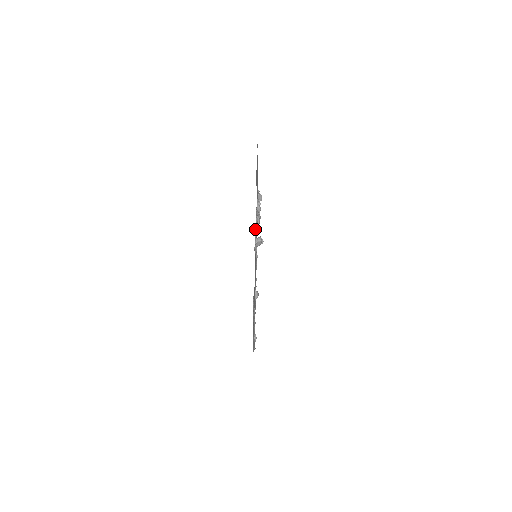
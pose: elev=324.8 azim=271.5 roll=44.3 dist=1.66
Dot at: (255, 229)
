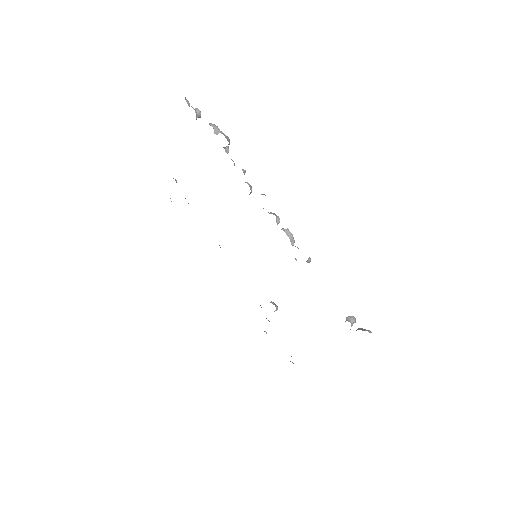
Dot at: occluded
